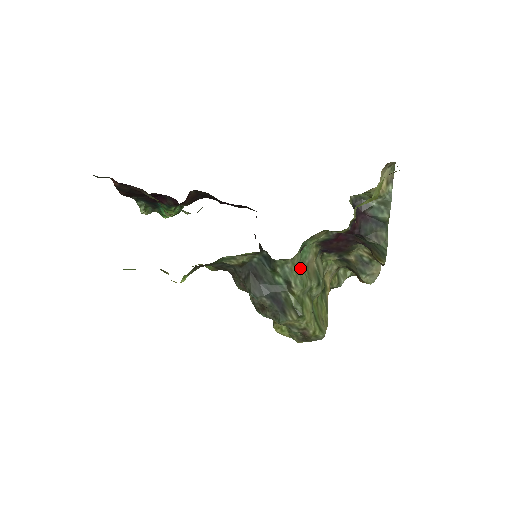
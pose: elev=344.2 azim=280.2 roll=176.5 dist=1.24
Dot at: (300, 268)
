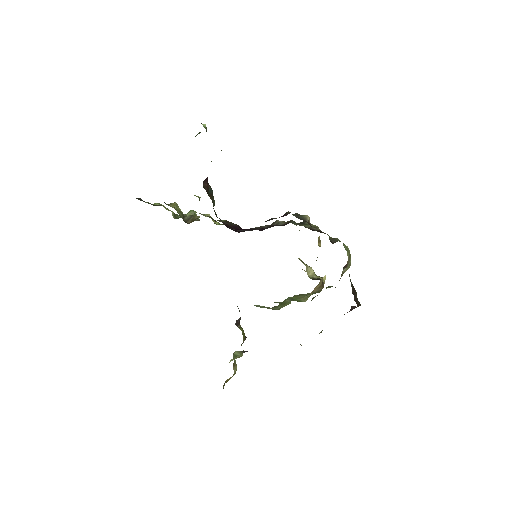
Dot at: (257, 305)
